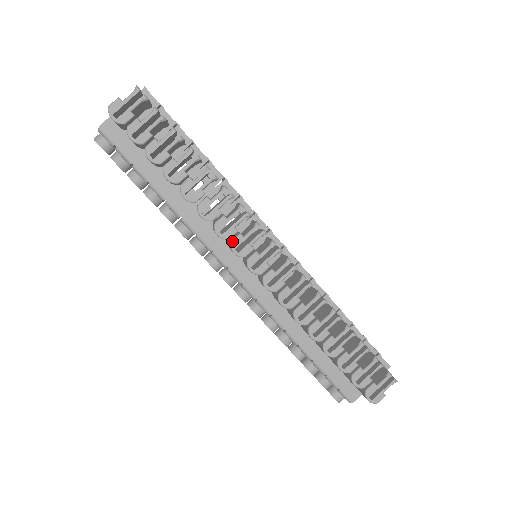
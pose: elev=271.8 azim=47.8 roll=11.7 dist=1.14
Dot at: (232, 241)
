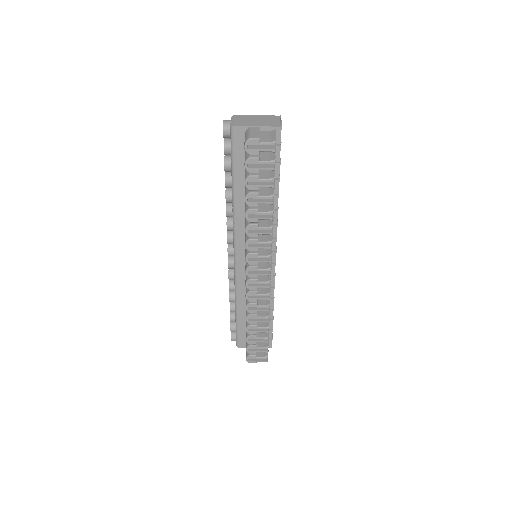
Dot at: (250, 253)
